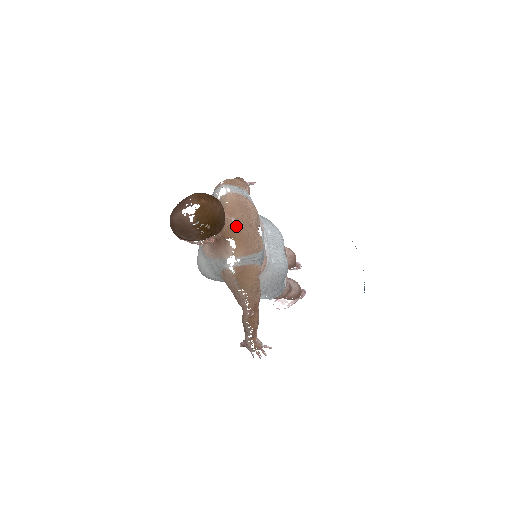
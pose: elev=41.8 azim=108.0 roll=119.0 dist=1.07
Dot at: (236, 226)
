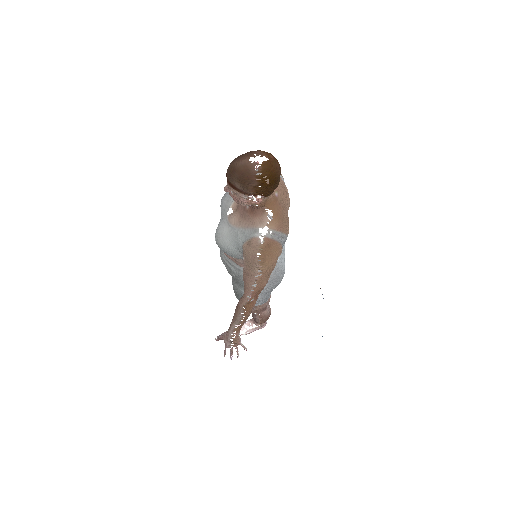
Dot at: (278, 200)
